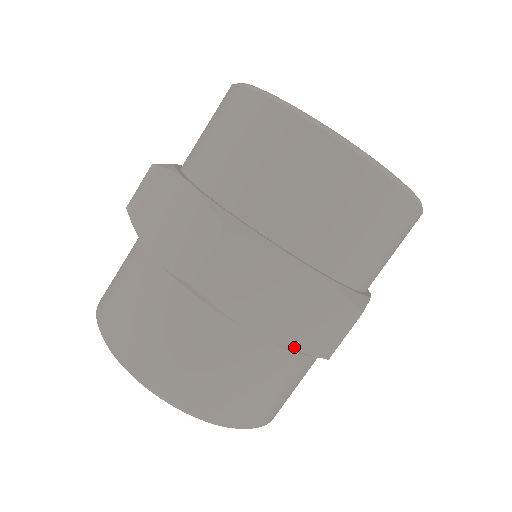
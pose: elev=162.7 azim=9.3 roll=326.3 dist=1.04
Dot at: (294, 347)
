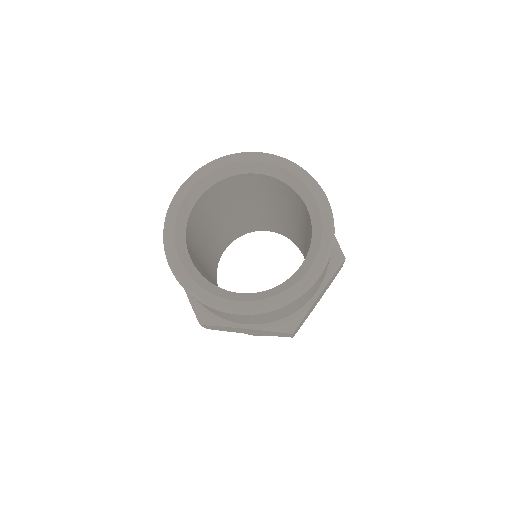
Dot at: occluded
